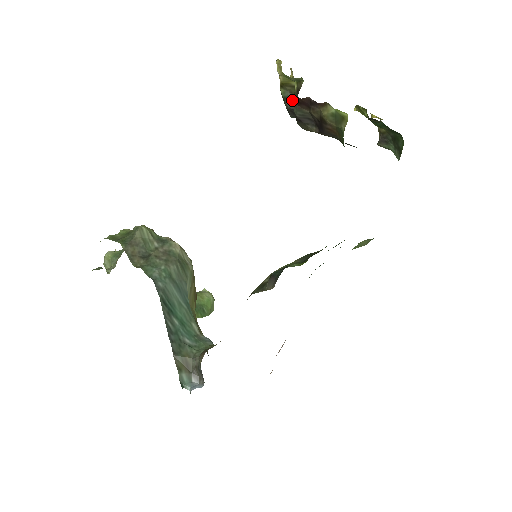
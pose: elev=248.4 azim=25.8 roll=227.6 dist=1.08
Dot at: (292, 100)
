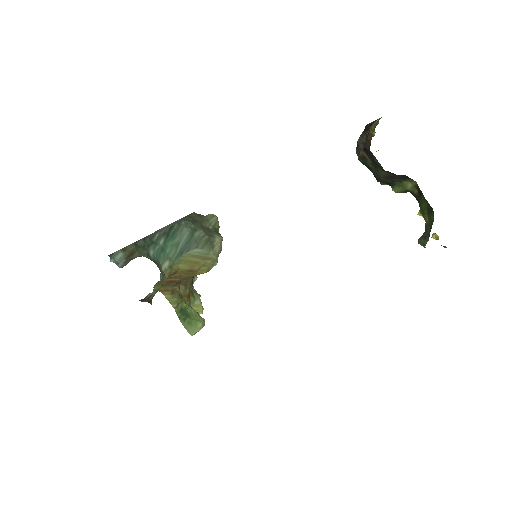
Dot at: occluded
